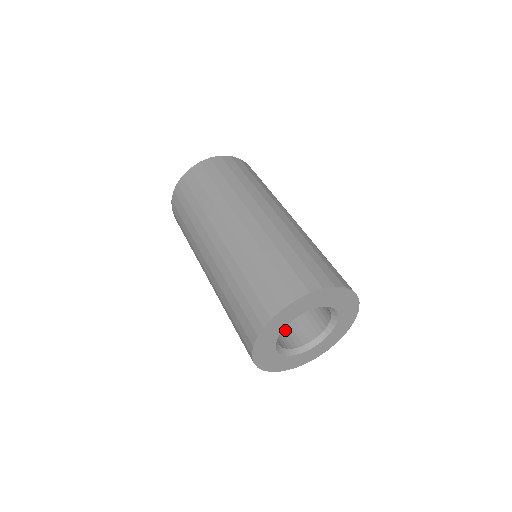
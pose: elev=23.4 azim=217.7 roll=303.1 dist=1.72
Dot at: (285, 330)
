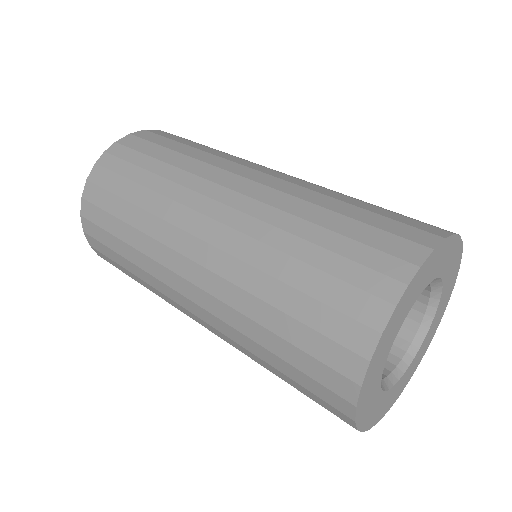
Dot at: occluded
